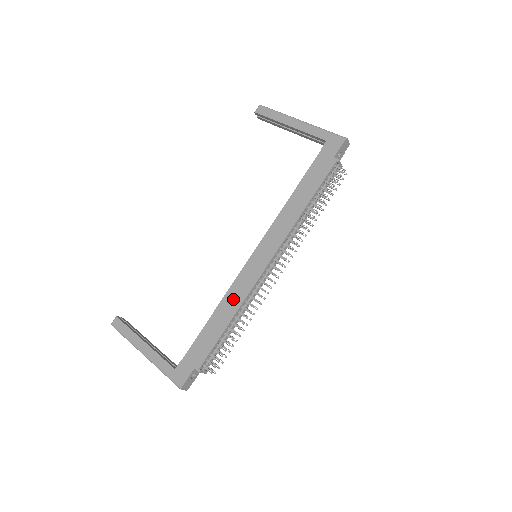
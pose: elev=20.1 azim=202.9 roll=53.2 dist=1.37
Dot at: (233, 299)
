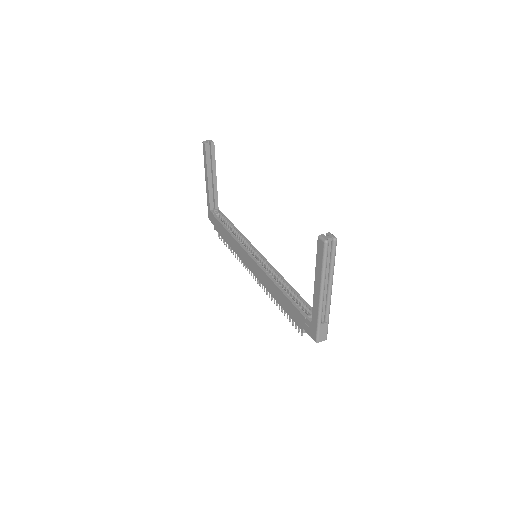
Dot at: (235, 246)
